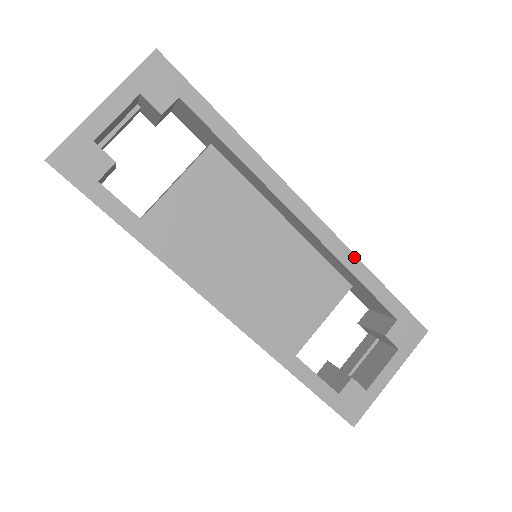
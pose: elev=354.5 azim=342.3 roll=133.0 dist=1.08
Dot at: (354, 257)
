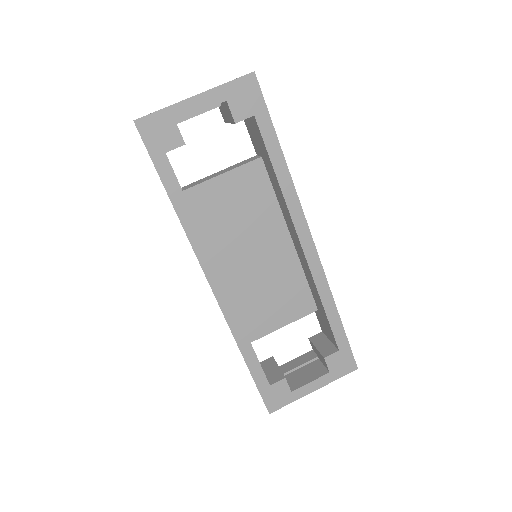
Dot at: (329, 291)
